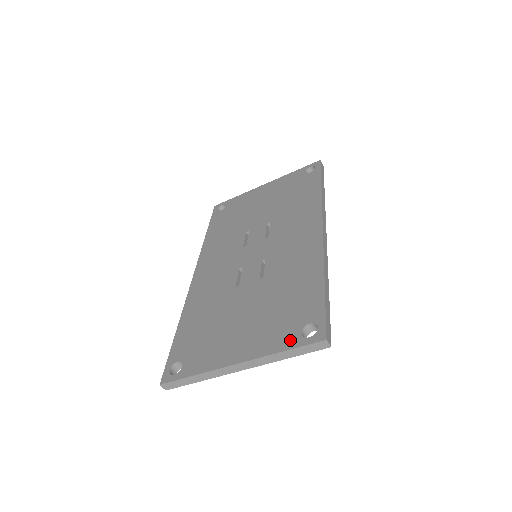
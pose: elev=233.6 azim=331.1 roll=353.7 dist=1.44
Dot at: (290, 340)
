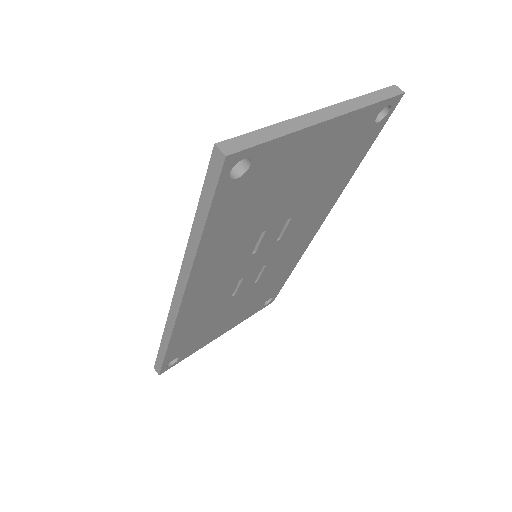
Dot at: occluded
